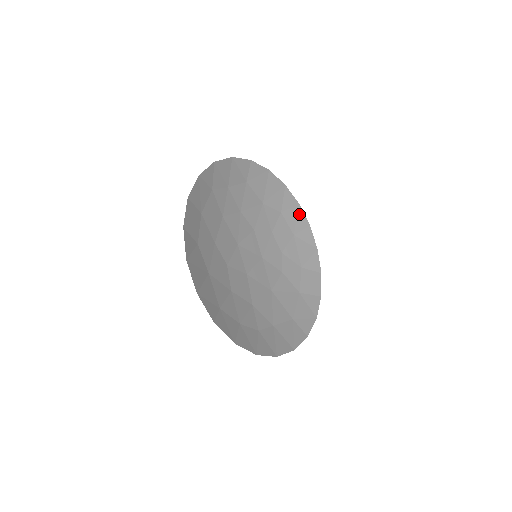
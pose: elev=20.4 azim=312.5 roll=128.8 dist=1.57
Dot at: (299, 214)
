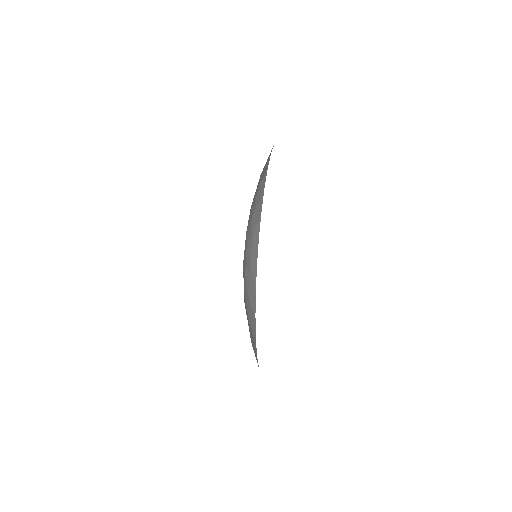
Dot at: (256, 248)
